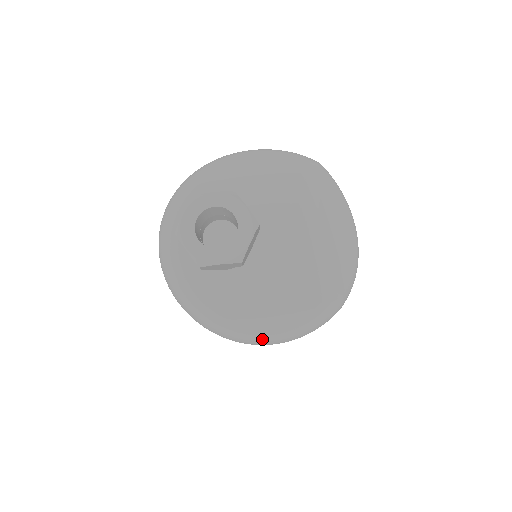
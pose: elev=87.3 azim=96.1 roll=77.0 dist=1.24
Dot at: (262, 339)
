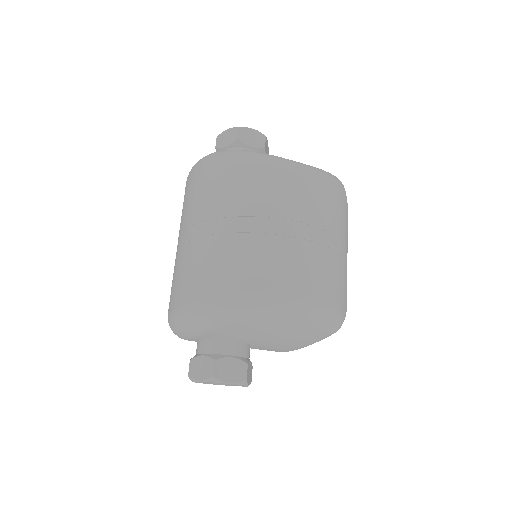
Dot at: occluded
